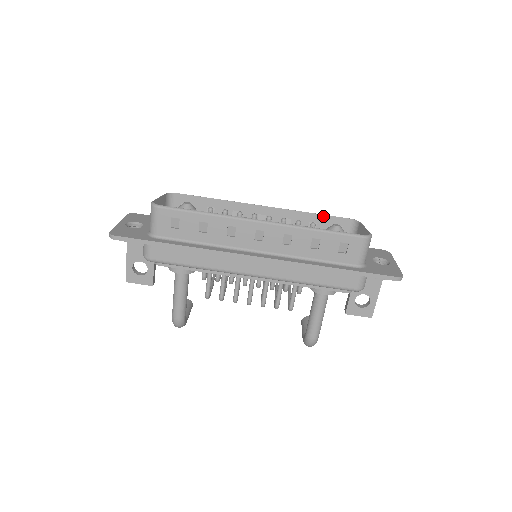
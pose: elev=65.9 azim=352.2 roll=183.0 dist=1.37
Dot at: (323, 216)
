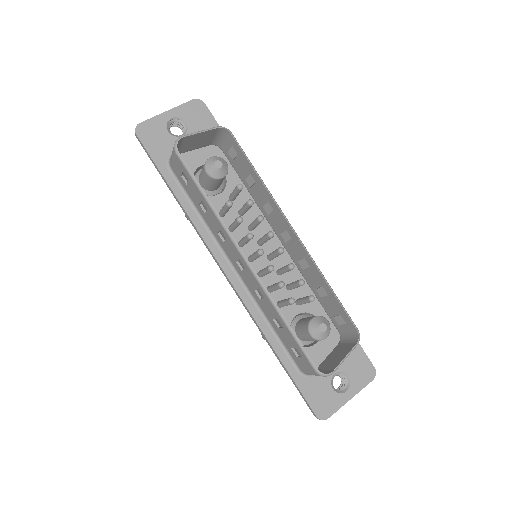
Dot at: (336, 299)
